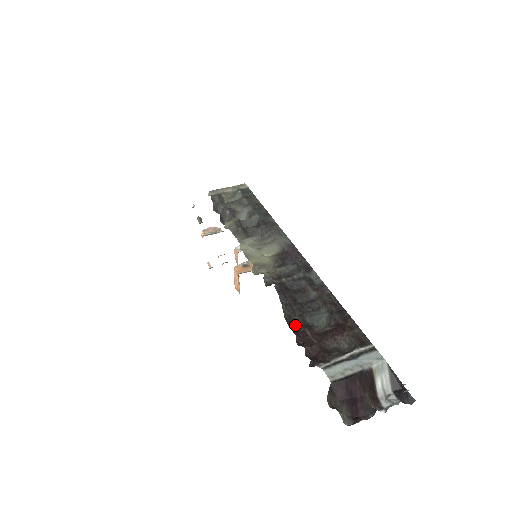
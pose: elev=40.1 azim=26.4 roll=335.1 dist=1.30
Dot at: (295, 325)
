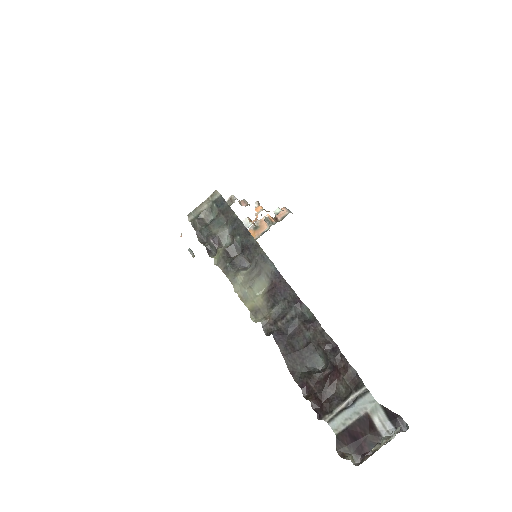
Dot at: (299, 376)
